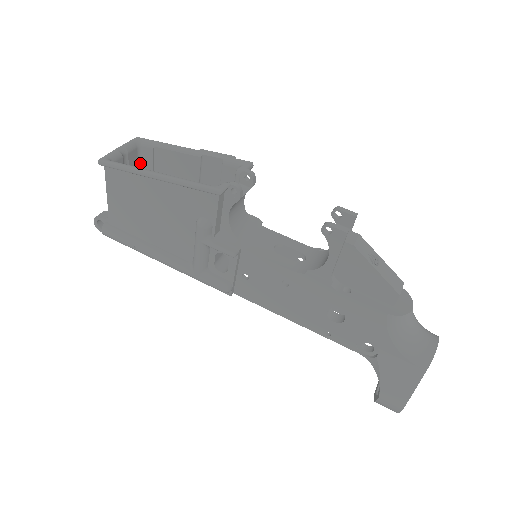
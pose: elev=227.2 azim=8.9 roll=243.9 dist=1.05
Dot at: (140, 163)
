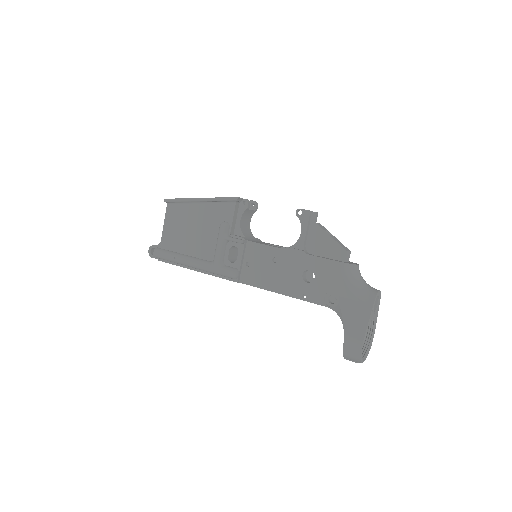
Dot at: occluded
